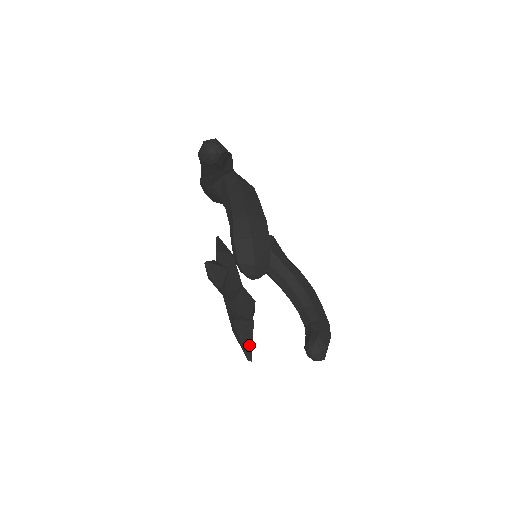
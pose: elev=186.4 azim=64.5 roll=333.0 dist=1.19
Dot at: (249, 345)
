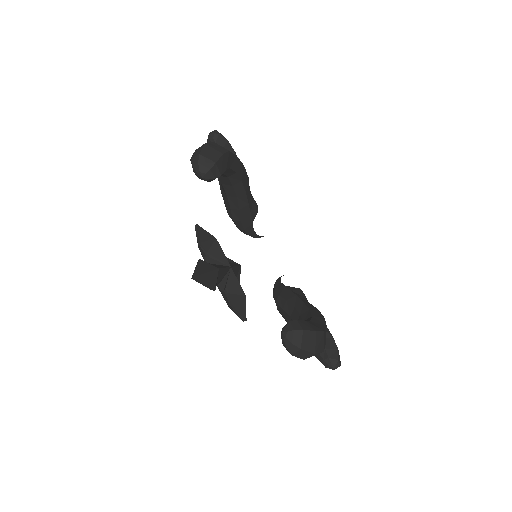
Dot at: (200, 272)
